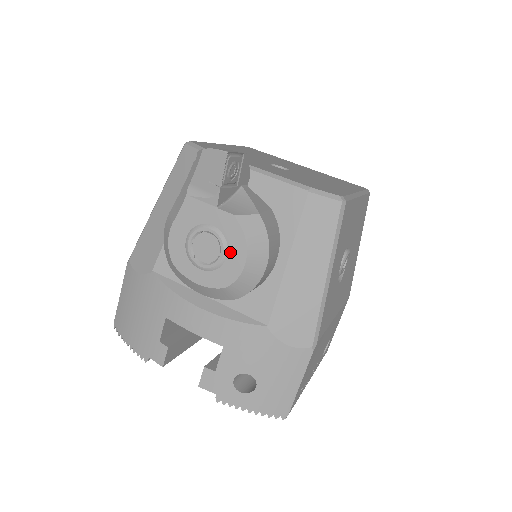
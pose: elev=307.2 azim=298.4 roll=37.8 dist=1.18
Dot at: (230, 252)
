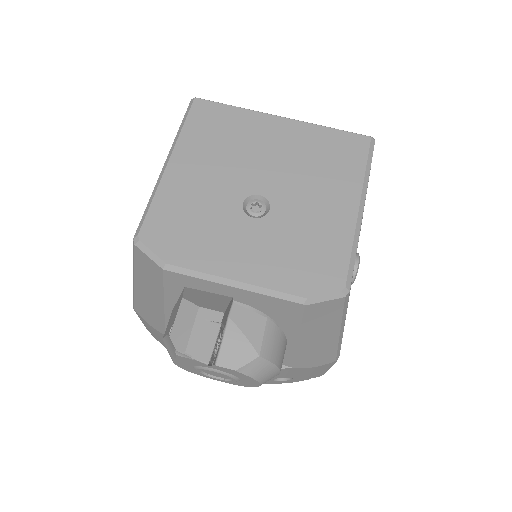
Dot at: (242, 380)
